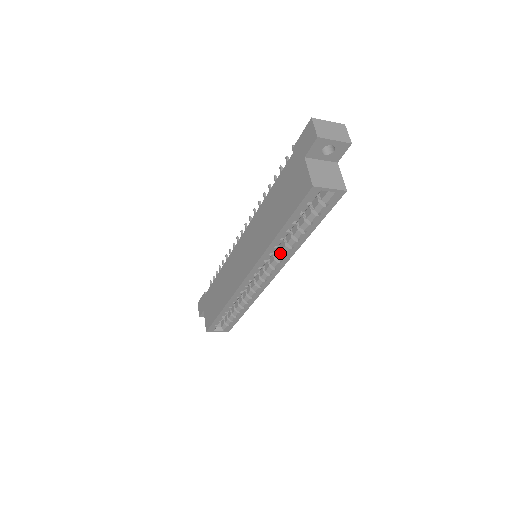
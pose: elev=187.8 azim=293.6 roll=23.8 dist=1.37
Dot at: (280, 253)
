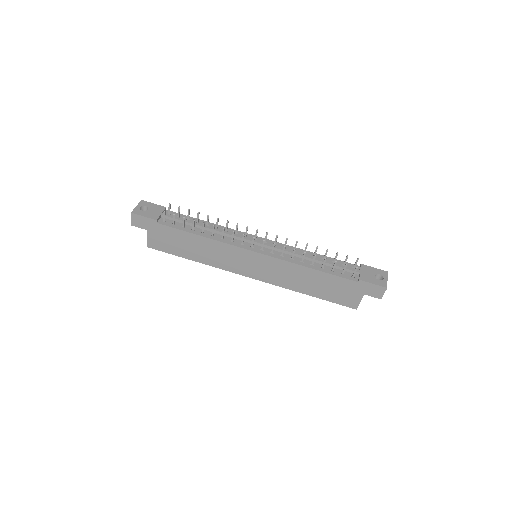
Dot at: occluded
